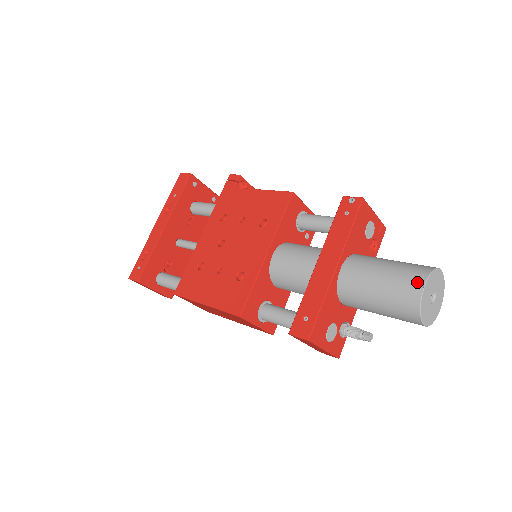
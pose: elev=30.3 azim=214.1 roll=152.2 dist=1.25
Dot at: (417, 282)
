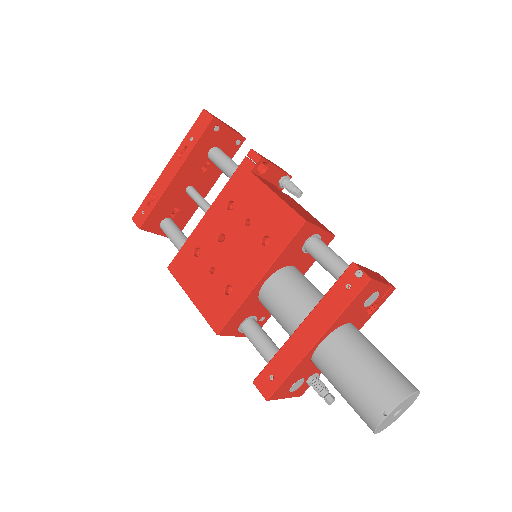
Dot at: (382, 407)
